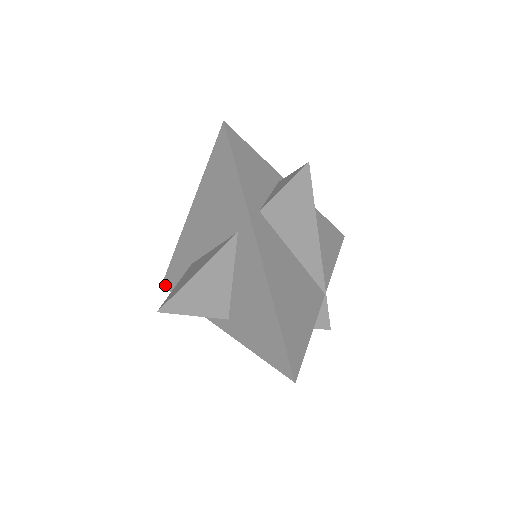
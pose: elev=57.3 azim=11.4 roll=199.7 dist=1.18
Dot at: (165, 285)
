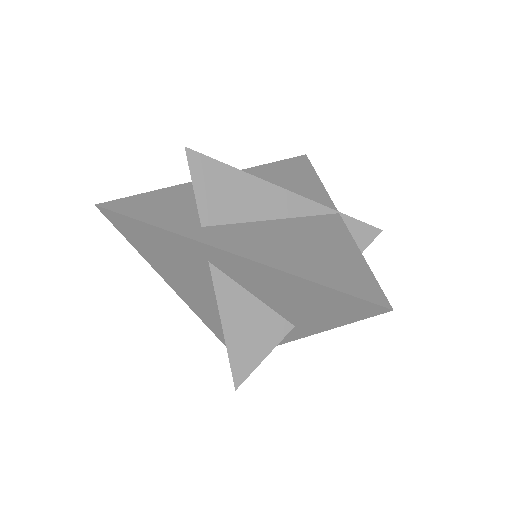
Dot at: occluded
